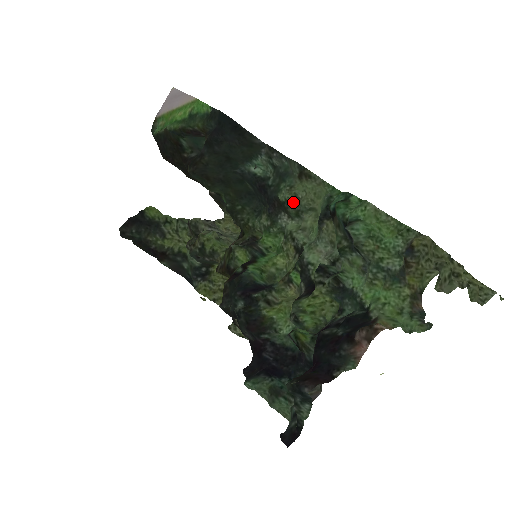
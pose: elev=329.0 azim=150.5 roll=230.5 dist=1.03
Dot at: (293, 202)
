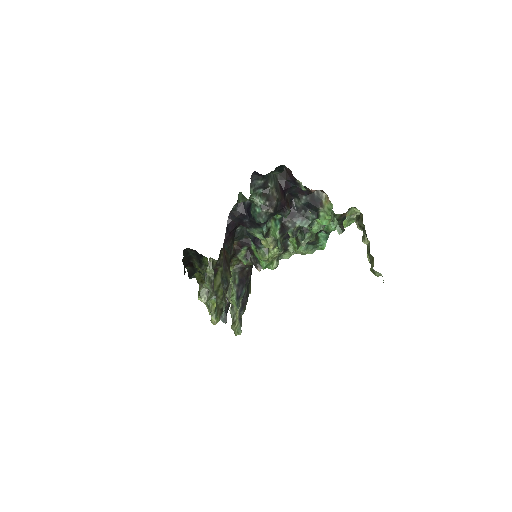
Dot at: occluded
